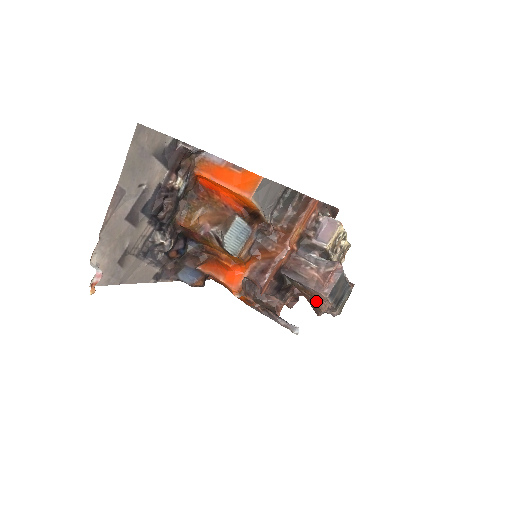
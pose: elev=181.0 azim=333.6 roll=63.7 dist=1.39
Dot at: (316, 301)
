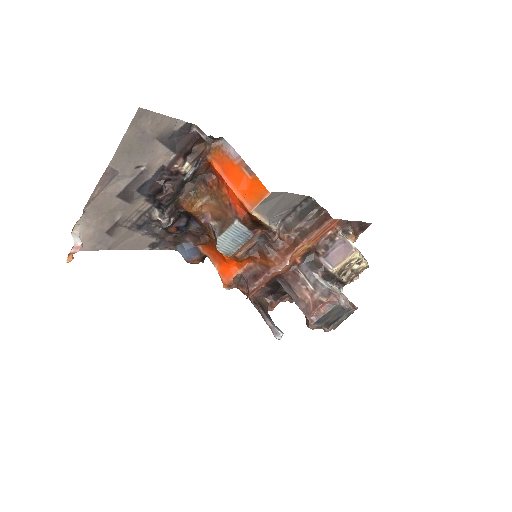
Dot at: occluded
